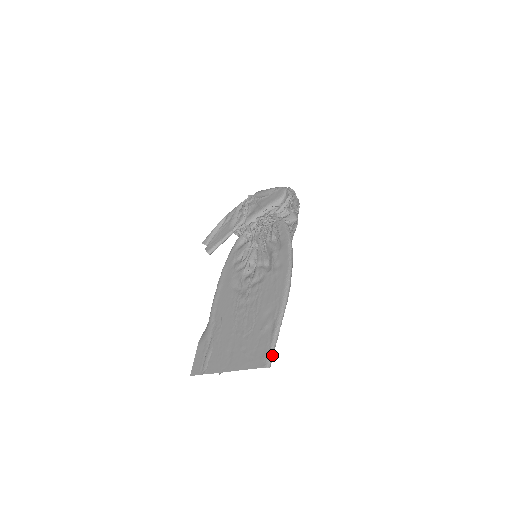
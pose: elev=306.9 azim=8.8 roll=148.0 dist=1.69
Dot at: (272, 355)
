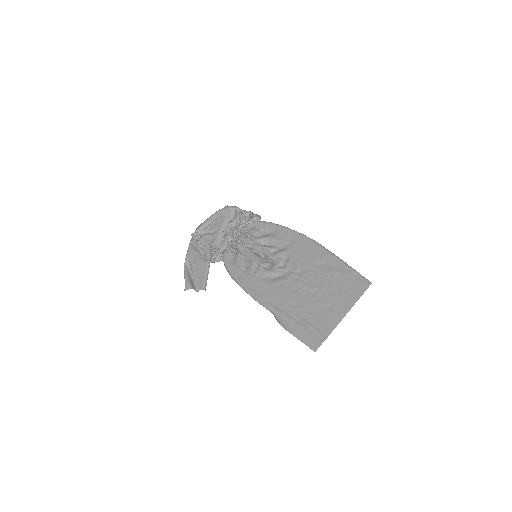
Dot at: (364, 277)
